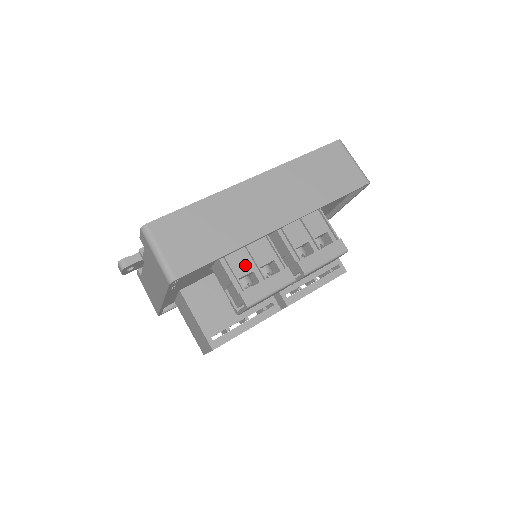
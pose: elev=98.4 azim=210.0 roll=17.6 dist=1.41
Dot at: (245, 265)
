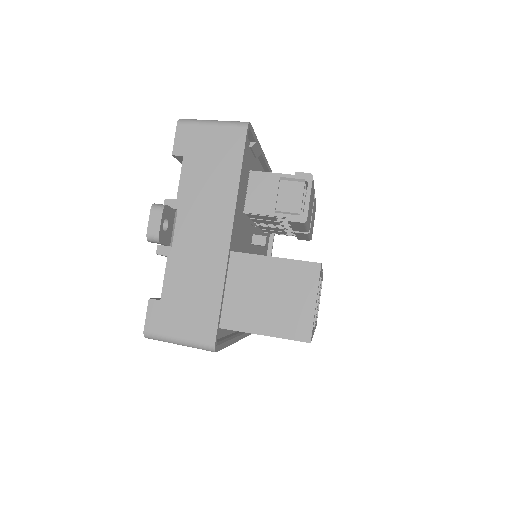
Dot at: occluded
